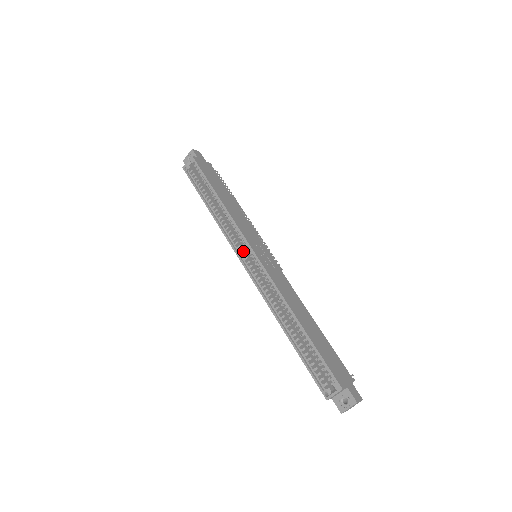
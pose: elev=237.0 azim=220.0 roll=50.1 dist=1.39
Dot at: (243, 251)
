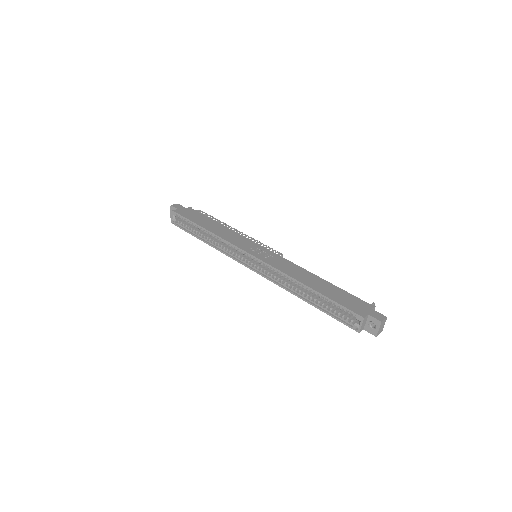
Dot at: (244, 258)
